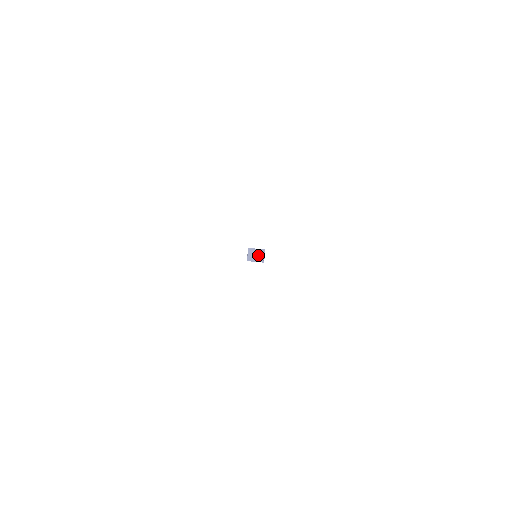
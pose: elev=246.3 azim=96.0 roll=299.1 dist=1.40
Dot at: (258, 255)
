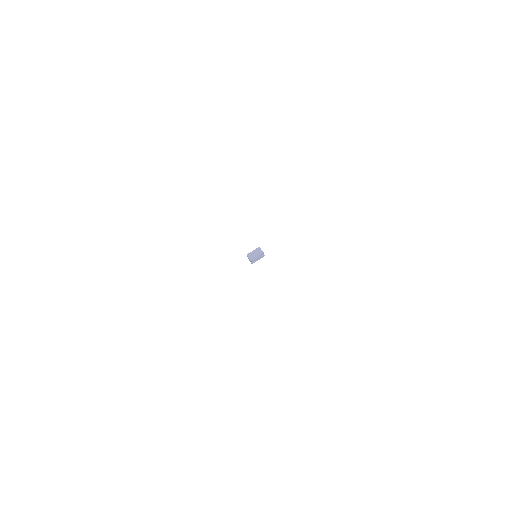
Dot at: (258, 255)
